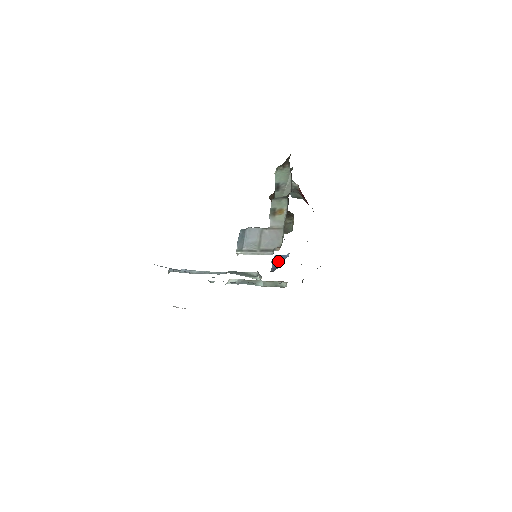
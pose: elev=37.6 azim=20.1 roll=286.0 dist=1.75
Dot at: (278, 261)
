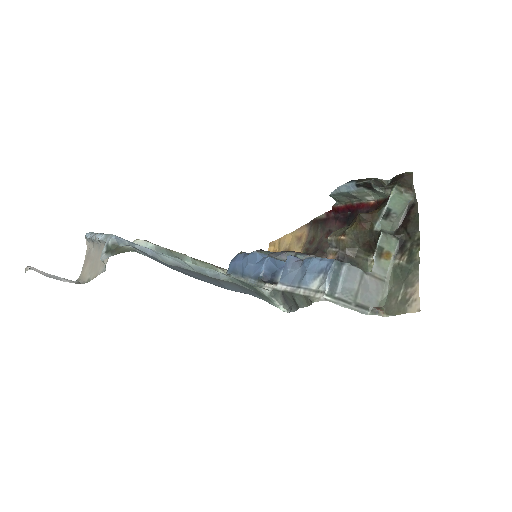
Dot at: (274, 268)
